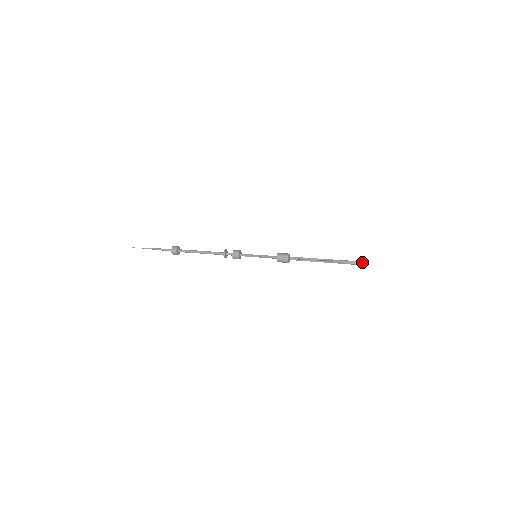
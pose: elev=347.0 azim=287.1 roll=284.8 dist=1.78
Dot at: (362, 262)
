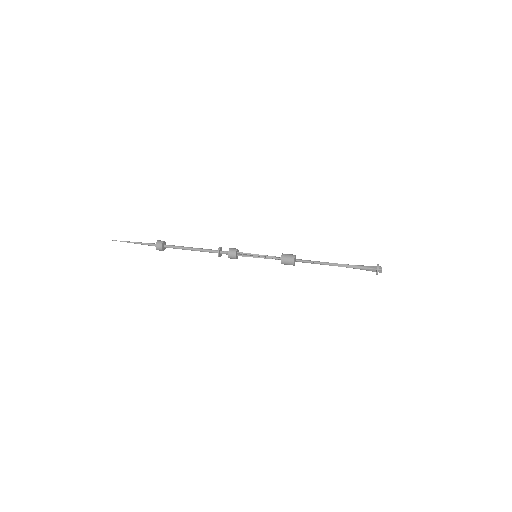
Dot at: (381, 267)
